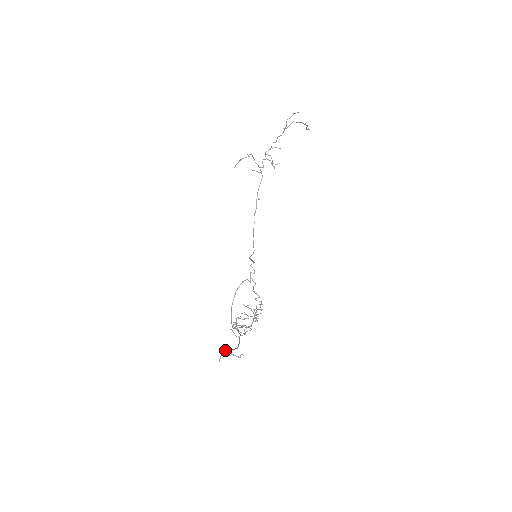
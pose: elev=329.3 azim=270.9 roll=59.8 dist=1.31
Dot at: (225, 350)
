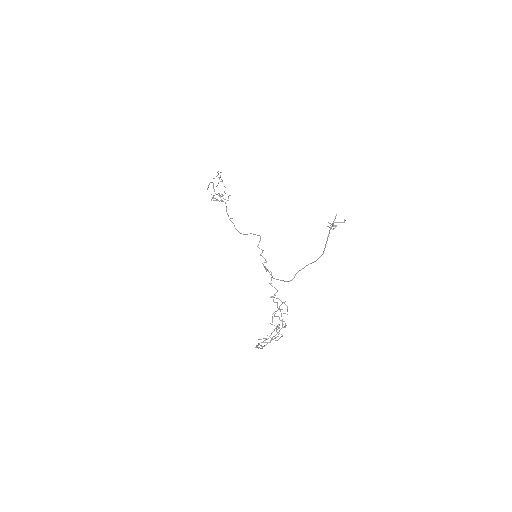
Dot at: (330, 223)
